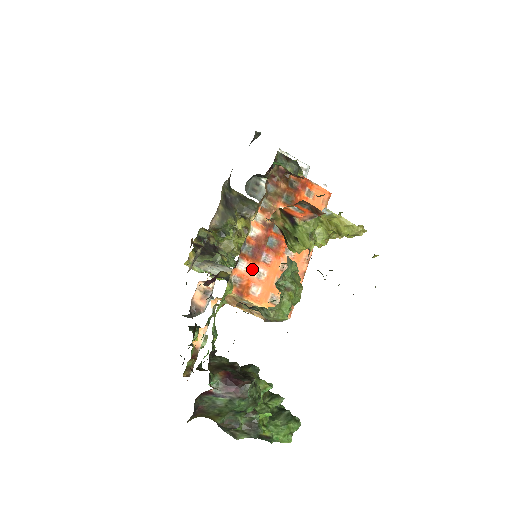
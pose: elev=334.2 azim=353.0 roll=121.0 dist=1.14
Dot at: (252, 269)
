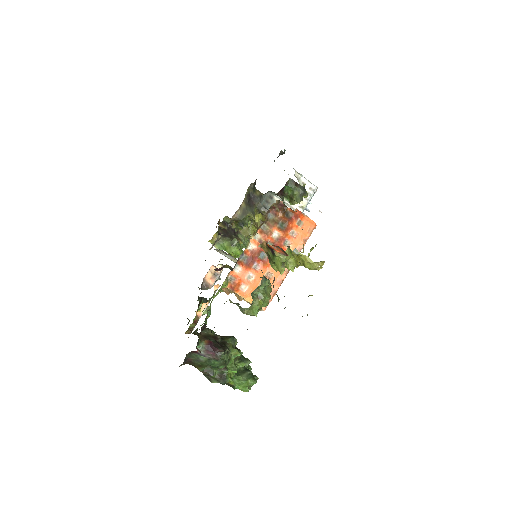
Dot at: (244, 273)
